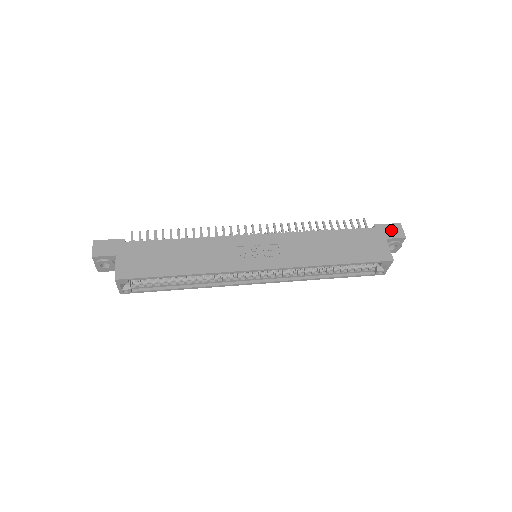
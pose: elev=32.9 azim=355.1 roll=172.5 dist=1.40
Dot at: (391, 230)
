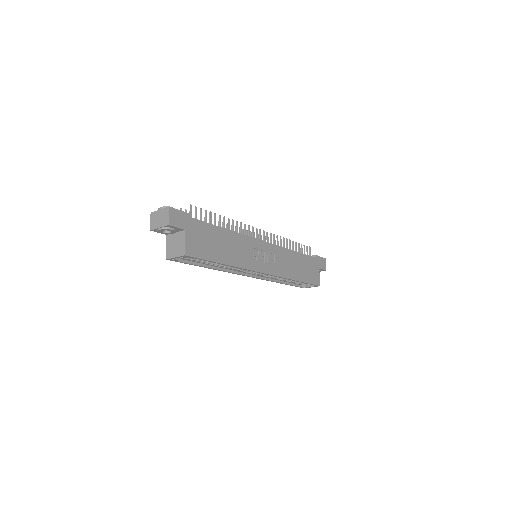
Dot at: (322, 262)
